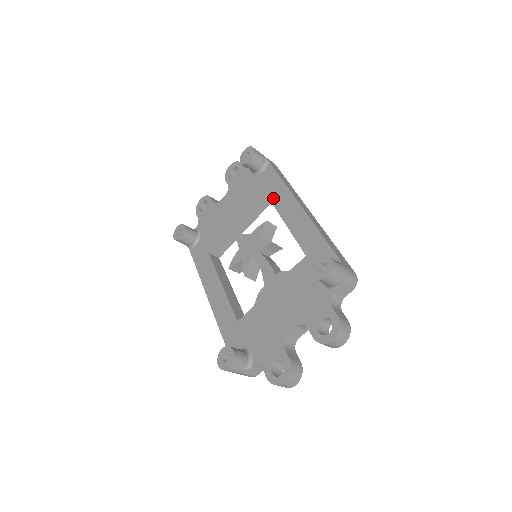
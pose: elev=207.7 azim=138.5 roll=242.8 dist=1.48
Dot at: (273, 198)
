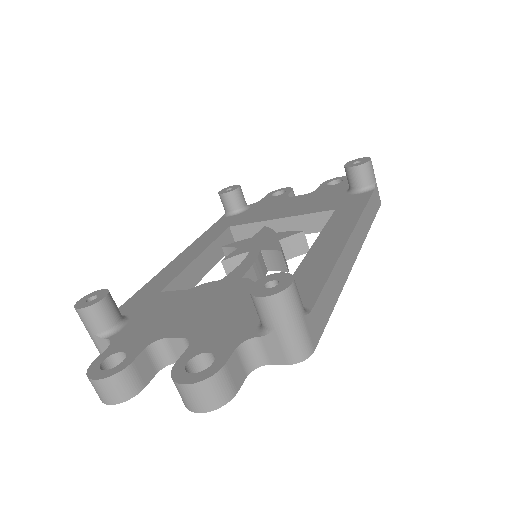
Dot at: (335, 217)
